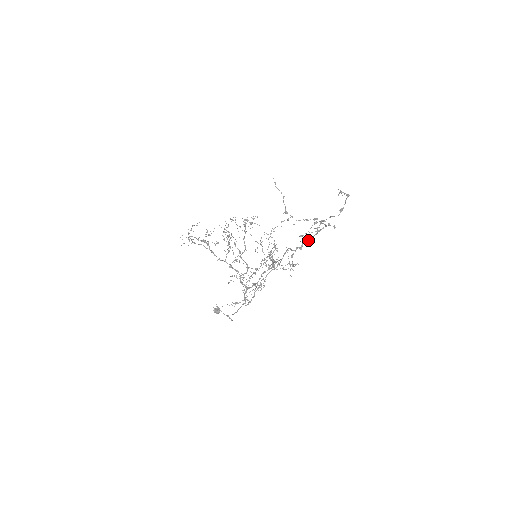
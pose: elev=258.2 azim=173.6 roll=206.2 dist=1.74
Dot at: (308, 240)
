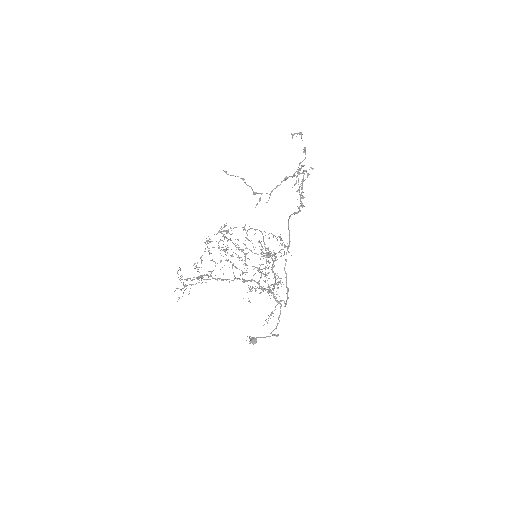
Dot at: (301, 195)
